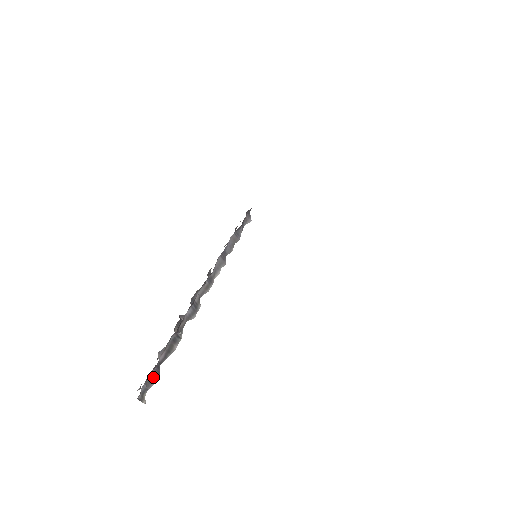
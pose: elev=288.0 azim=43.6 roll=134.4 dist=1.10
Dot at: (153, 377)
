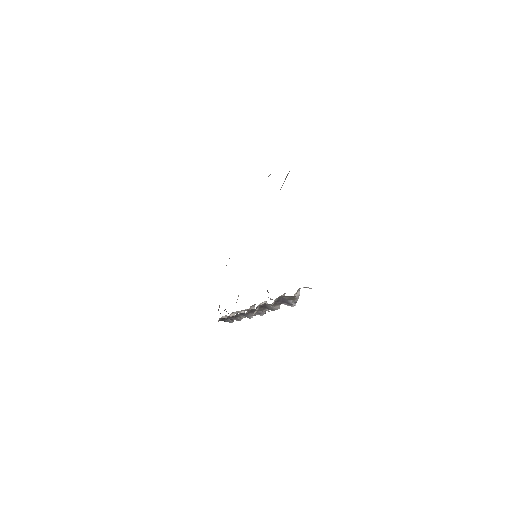
Dot at: occluded
